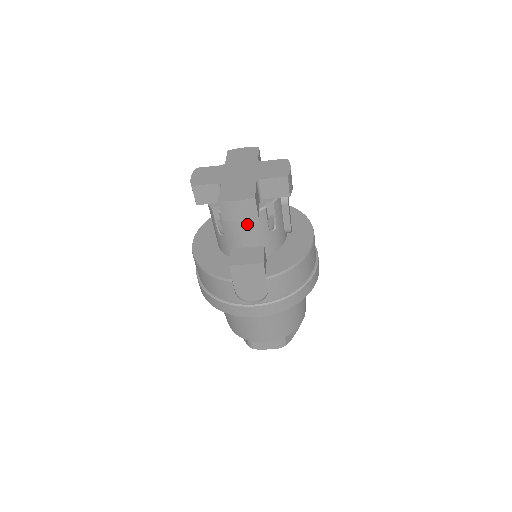
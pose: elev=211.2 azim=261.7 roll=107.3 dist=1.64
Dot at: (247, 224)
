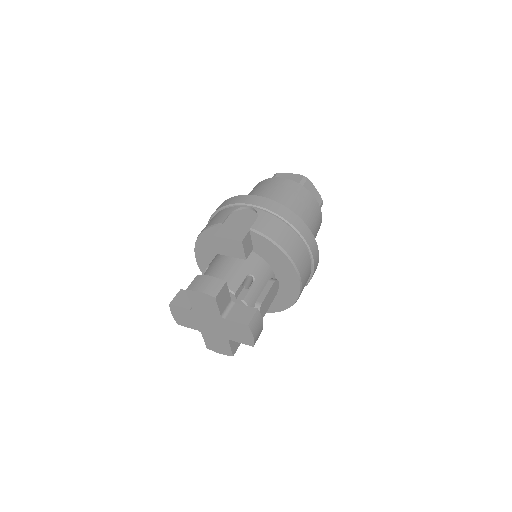
Dot at: occluded
